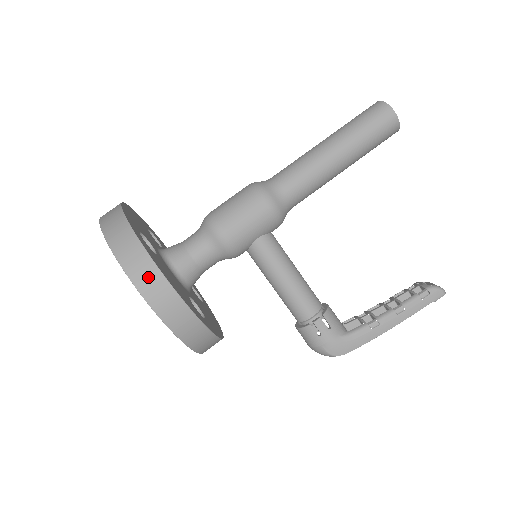
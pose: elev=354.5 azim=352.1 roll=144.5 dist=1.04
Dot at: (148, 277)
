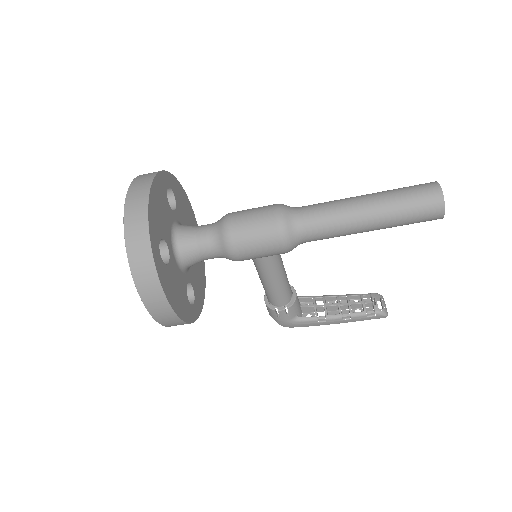
Dot at: (158, 305)
